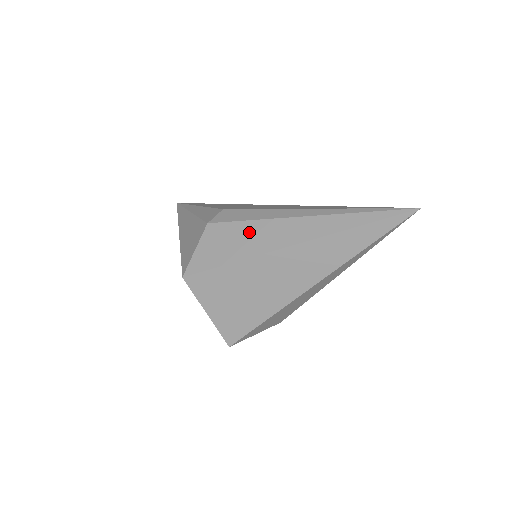
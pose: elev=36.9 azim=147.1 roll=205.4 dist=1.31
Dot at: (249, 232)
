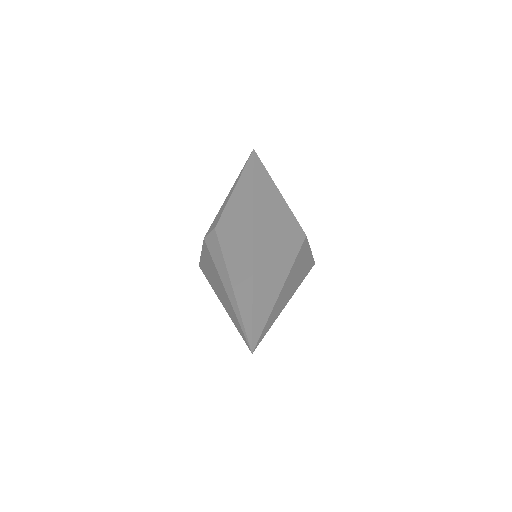
Dot at: (211, 268)
